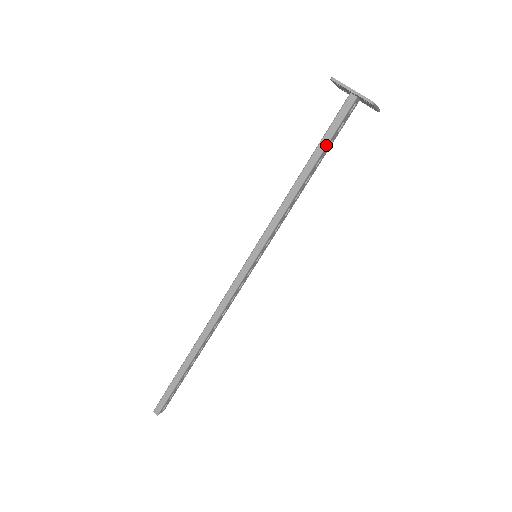
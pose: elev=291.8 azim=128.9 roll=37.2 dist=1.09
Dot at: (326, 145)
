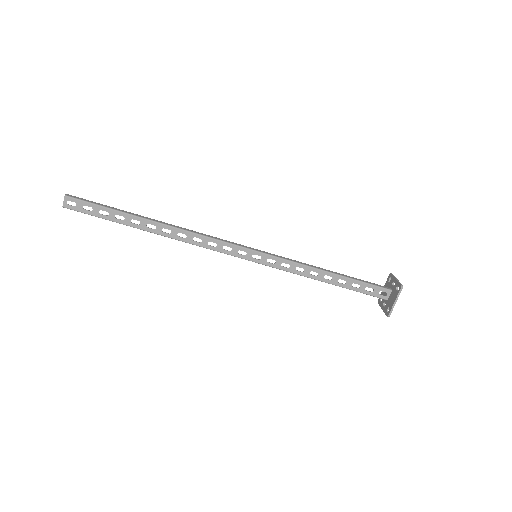
Dot at: (357, 280)
